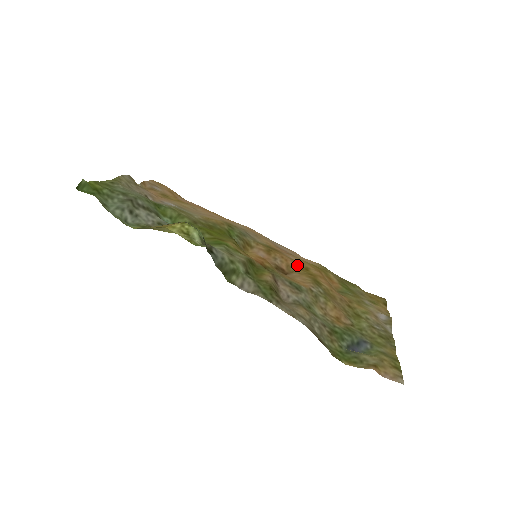
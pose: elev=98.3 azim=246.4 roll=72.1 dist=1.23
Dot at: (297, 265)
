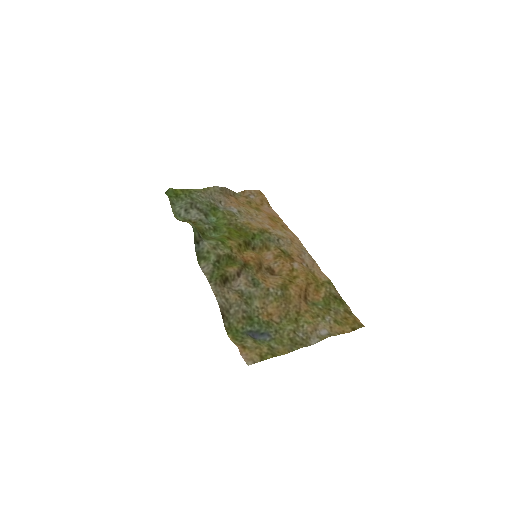
Dot at: (290, 272)
